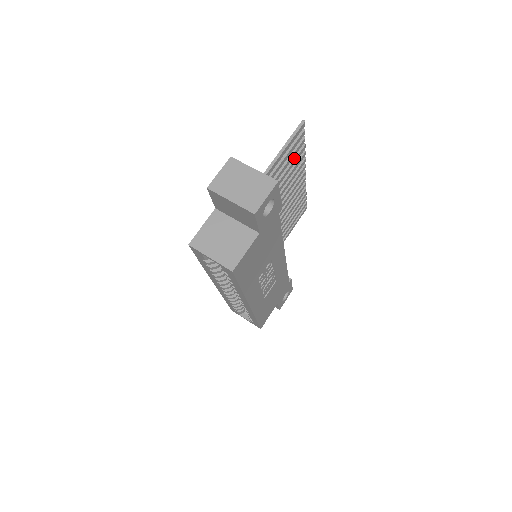
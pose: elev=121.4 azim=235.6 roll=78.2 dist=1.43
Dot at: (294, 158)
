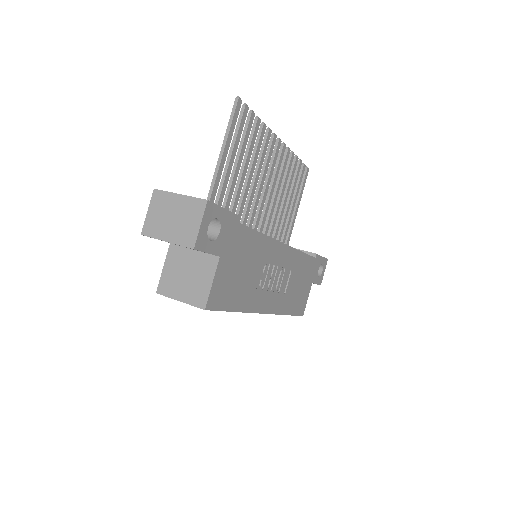
Dot at: (250, 139)
